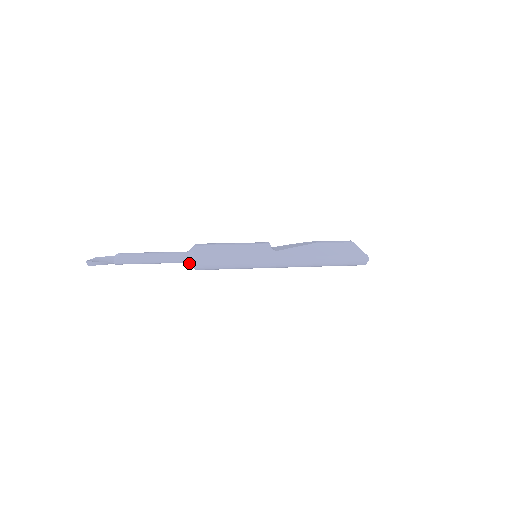
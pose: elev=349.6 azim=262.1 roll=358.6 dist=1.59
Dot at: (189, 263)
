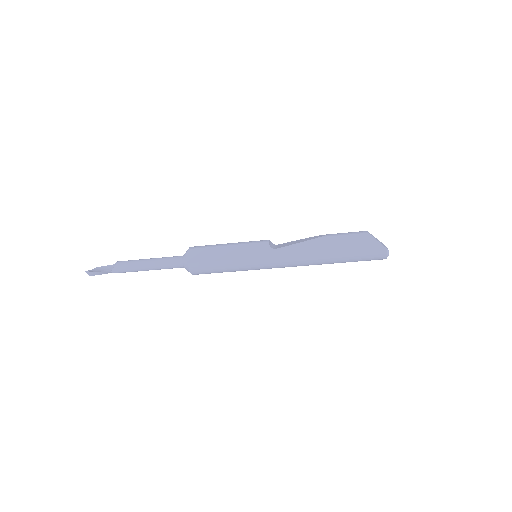
Dot at: occluded
